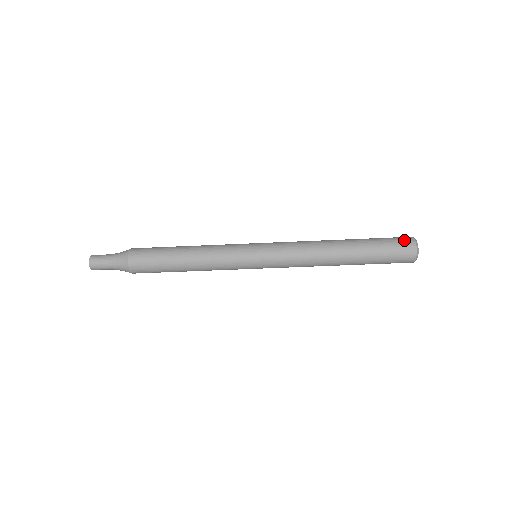
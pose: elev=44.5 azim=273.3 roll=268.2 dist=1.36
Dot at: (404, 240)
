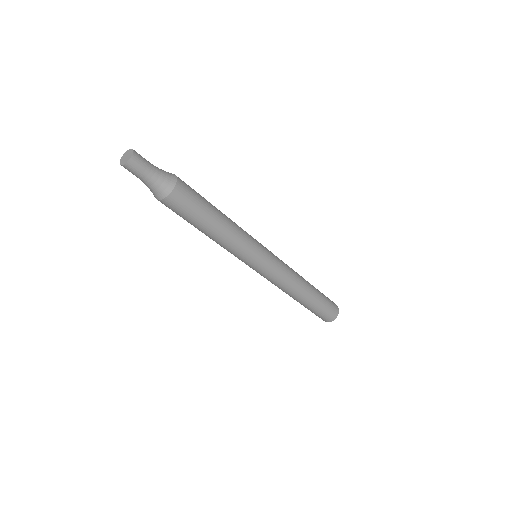
Dot at: (332, 301)
